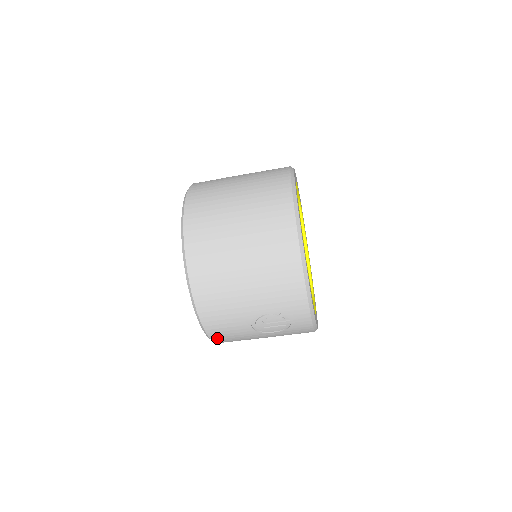
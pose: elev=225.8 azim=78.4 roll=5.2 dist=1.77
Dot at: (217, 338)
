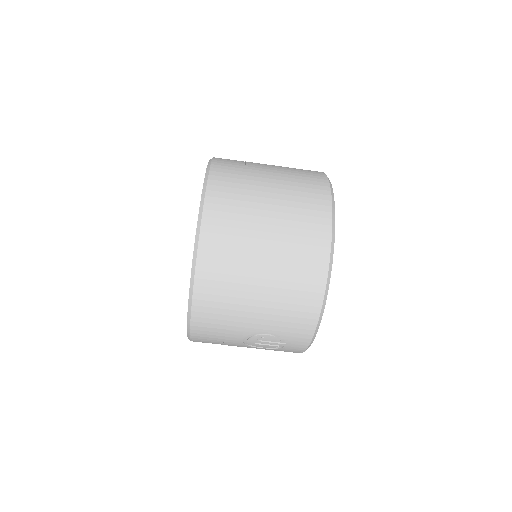
Dot at: (198, 340)
